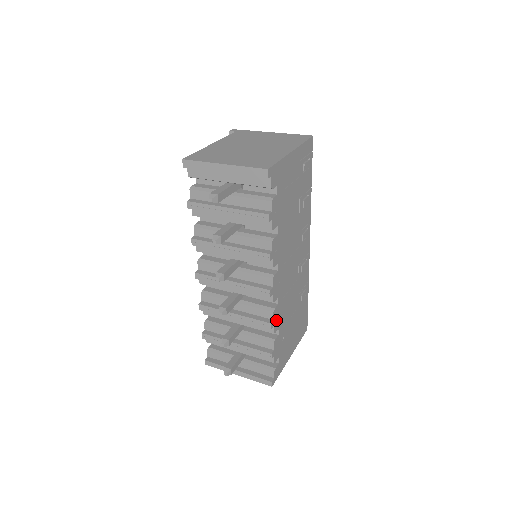
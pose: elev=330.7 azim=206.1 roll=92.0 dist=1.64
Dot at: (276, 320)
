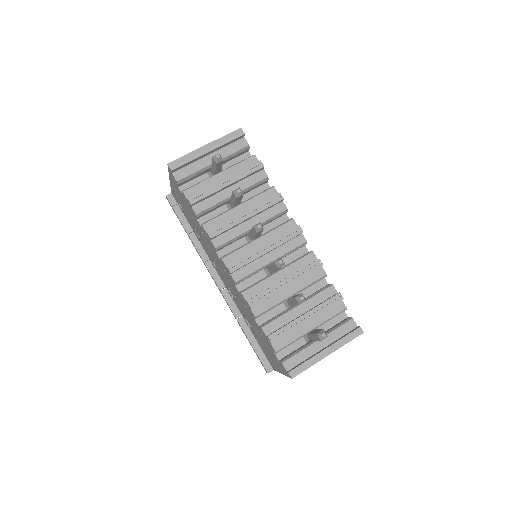
Dot at: occluded
